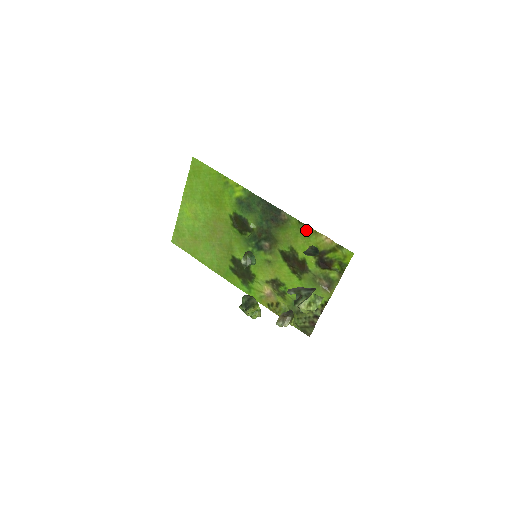
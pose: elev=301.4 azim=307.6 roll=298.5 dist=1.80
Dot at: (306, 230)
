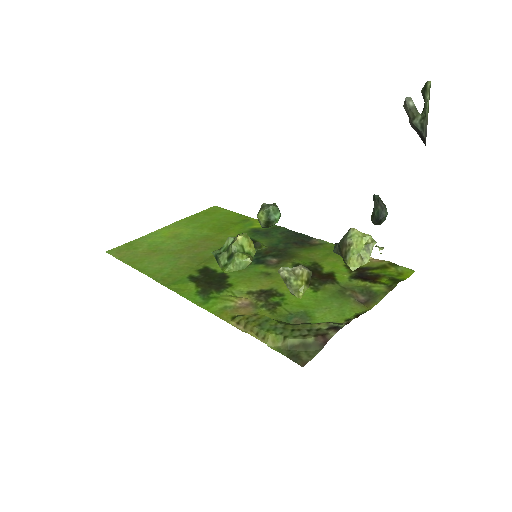
Dot at: occluded
